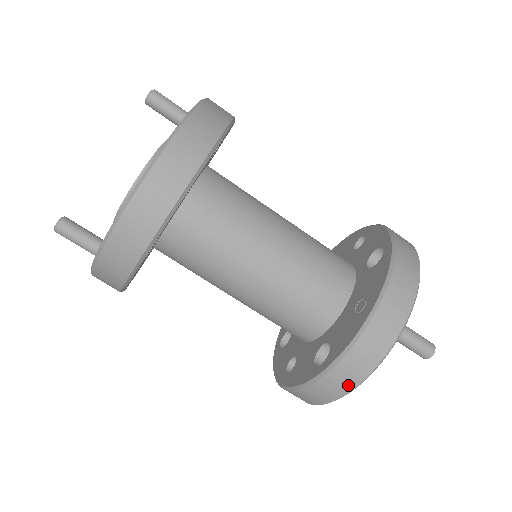
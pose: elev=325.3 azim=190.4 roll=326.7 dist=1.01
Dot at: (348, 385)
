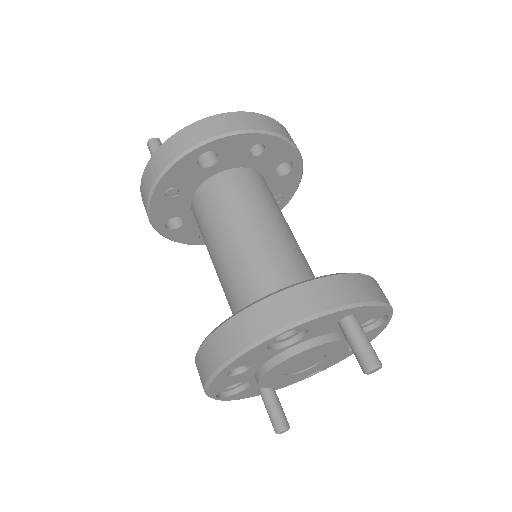
Dot at: (285, 318)
